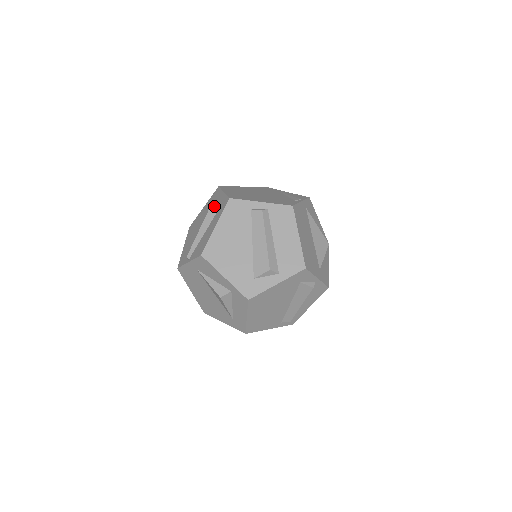
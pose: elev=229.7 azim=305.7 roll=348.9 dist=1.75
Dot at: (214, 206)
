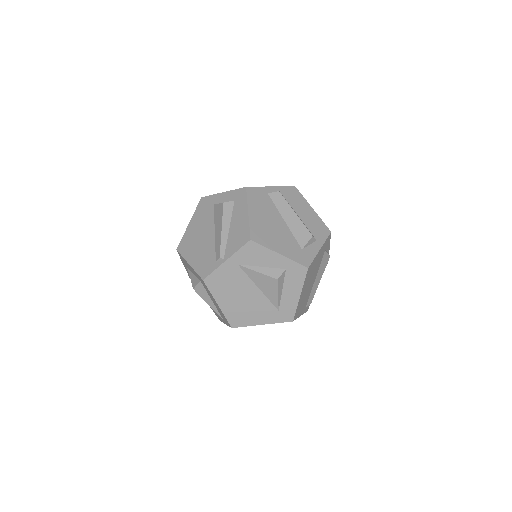
Dot at: (227, 202)
